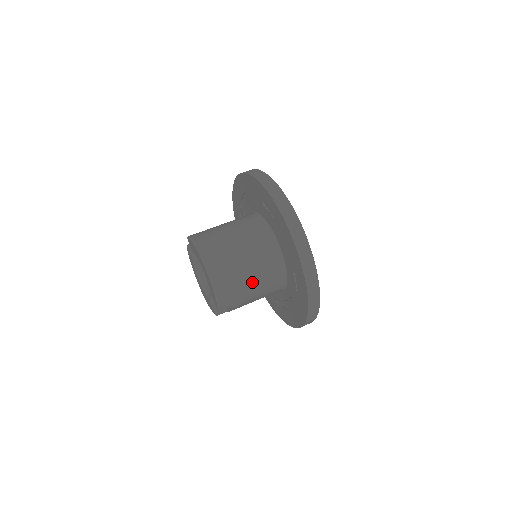
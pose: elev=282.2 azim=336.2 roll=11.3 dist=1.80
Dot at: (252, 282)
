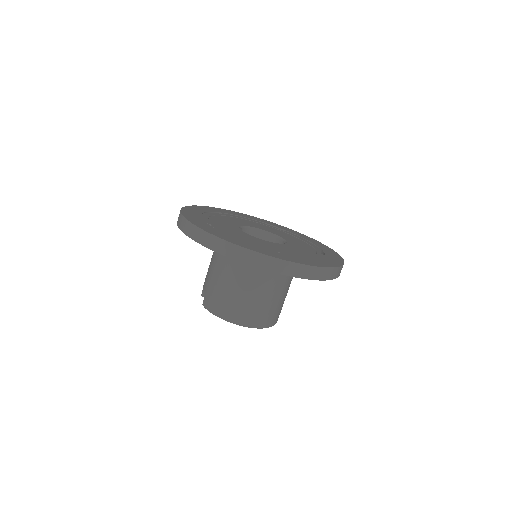
Dot at: (281, 294)
